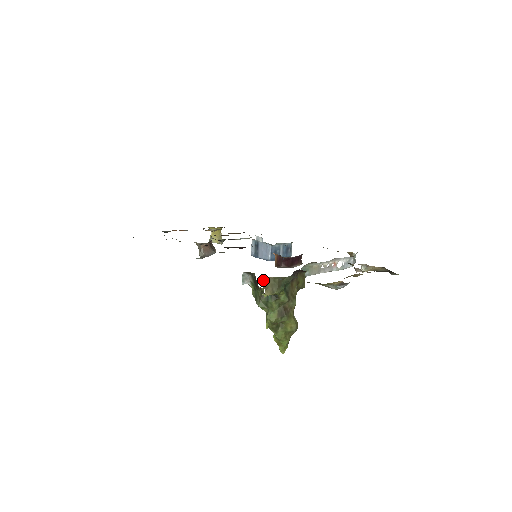
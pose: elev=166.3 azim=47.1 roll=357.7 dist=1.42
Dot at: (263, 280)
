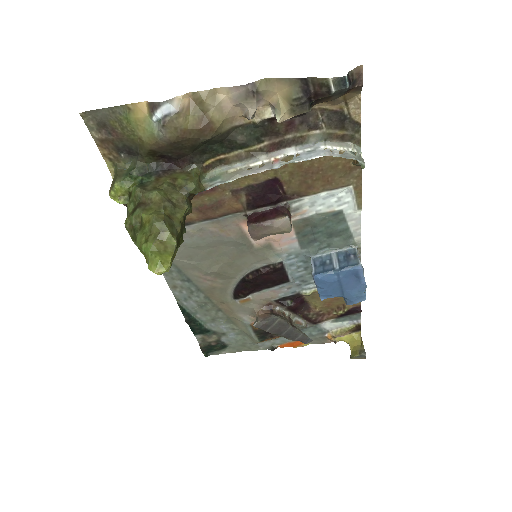
Dot at: occluded
